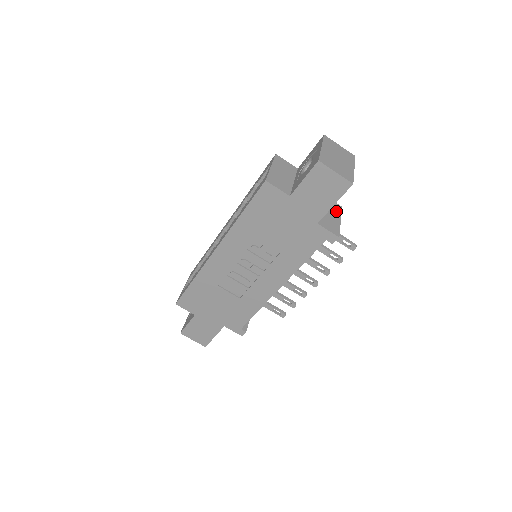
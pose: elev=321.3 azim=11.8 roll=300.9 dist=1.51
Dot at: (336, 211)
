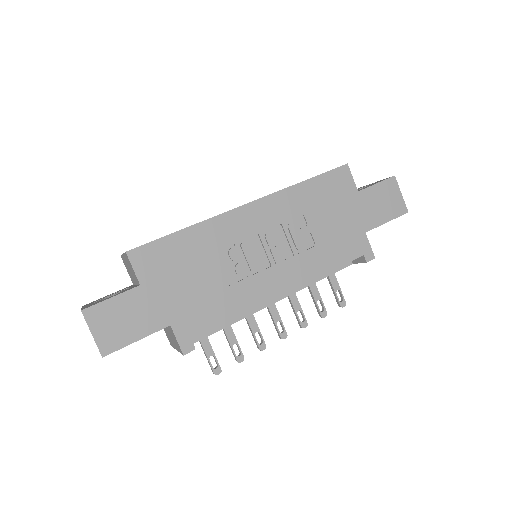
Dot at: occluded
